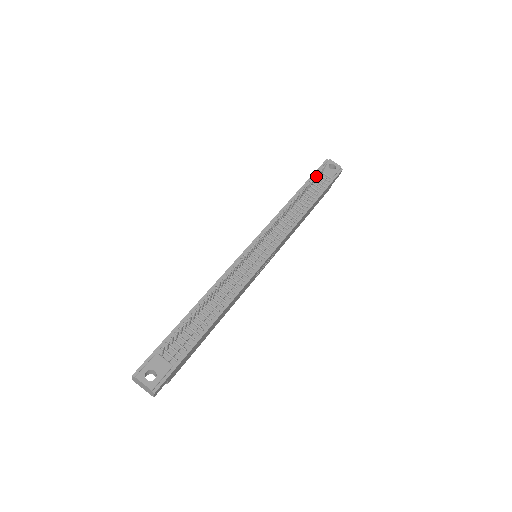
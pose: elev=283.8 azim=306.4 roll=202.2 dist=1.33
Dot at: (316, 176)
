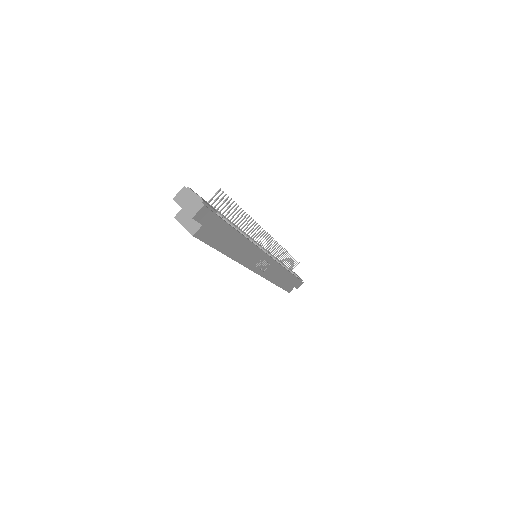
Dot at: occluded
